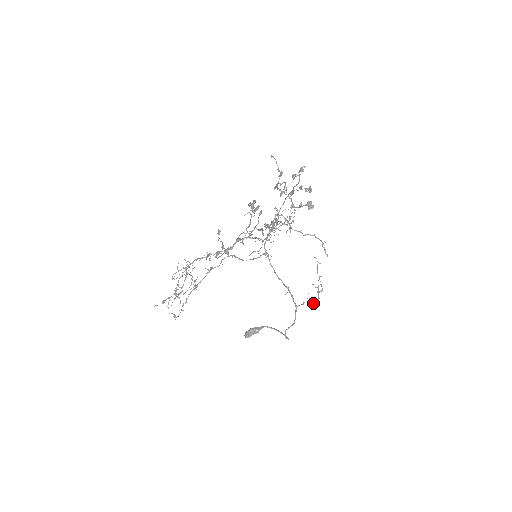
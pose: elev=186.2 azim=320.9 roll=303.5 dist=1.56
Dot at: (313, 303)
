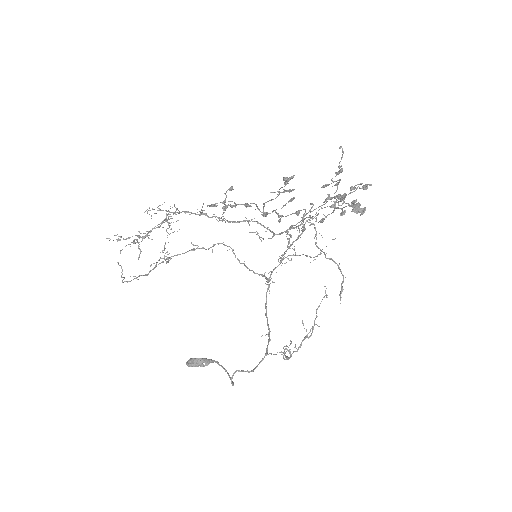
Dot at: (290, 349)
